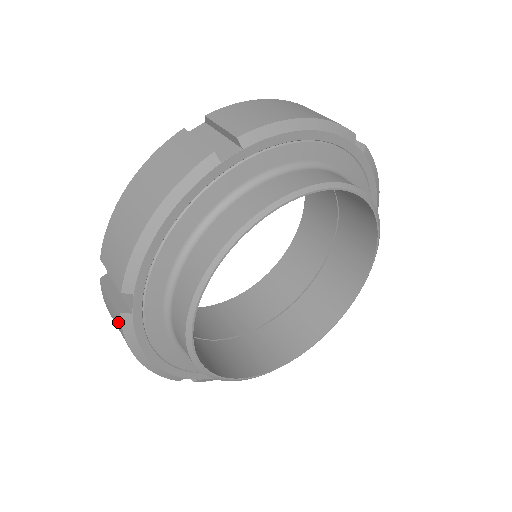
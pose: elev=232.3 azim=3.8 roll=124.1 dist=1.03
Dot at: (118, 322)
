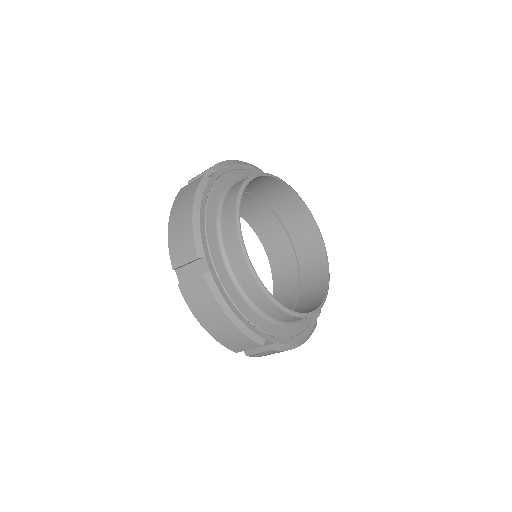
Dot at: (204, 290)
